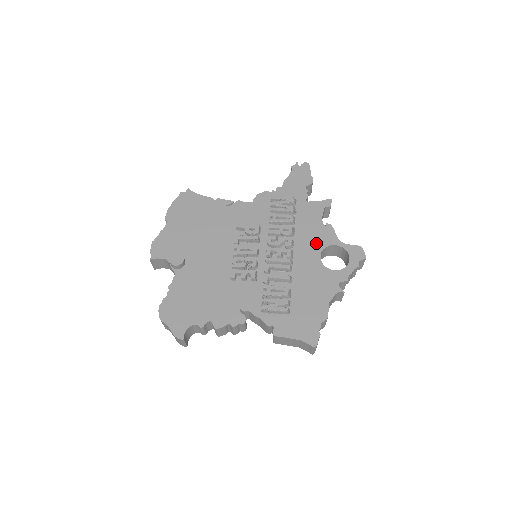
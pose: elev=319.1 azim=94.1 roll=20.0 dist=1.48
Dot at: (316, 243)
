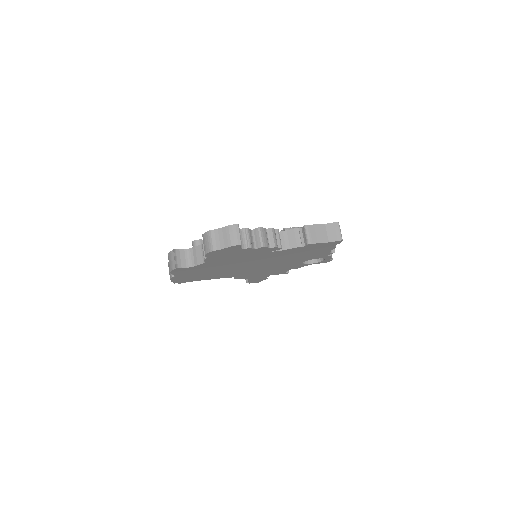
Dot at: occluded
